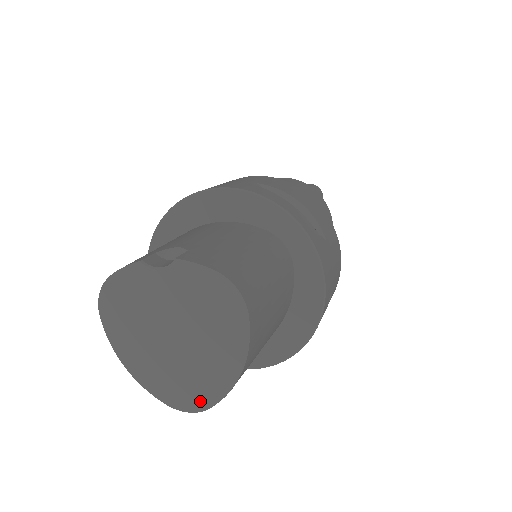
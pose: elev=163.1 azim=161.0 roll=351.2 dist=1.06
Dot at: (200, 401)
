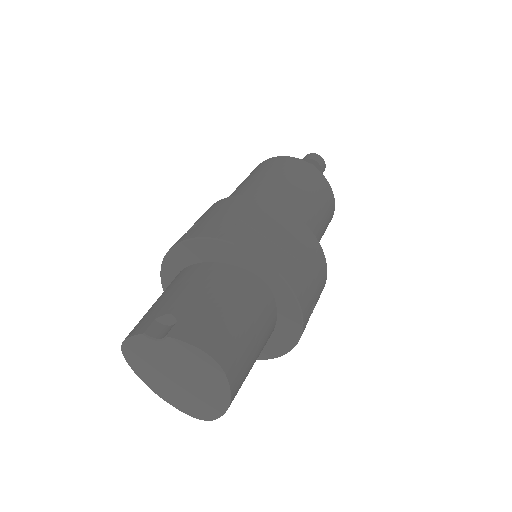
Dot at: (207, 415)
